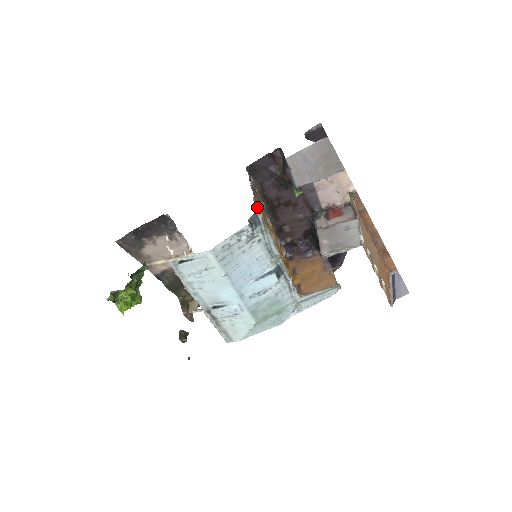
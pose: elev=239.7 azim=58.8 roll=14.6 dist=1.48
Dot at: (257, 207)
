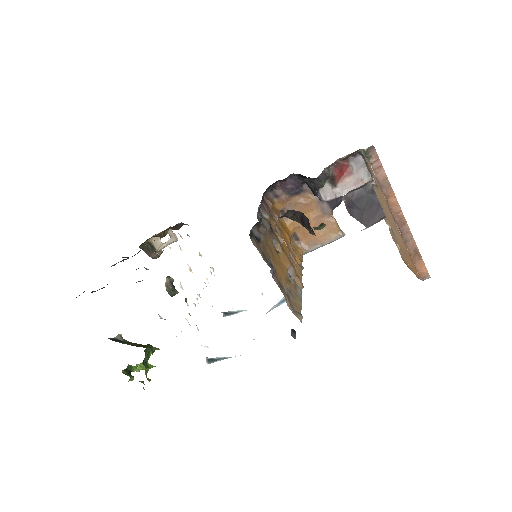
Dot at: (289, 300)
